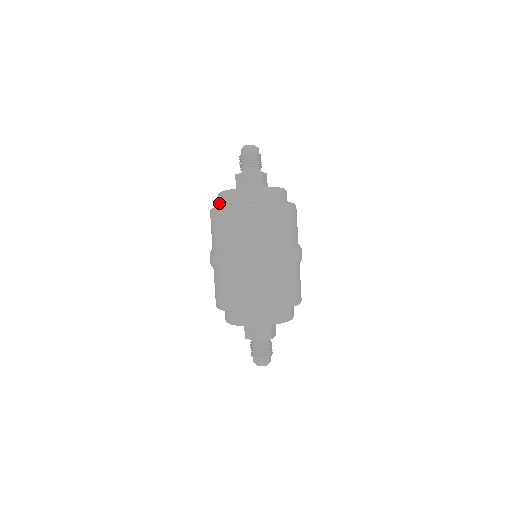
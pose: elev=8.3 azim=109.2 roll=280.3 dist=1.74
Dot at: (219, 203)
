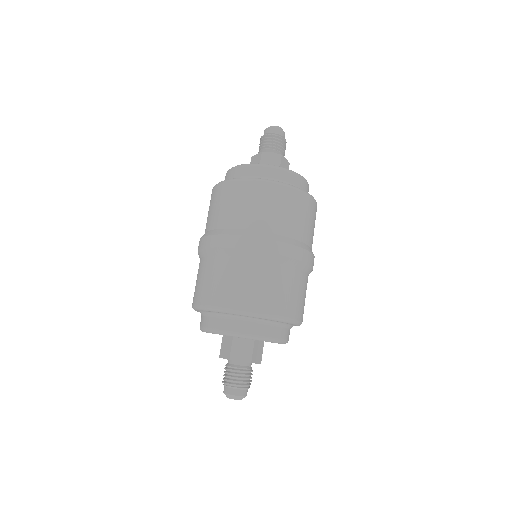
Dot at: occluded
